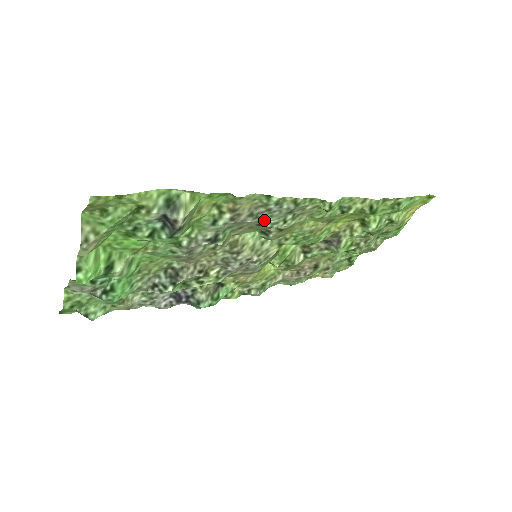
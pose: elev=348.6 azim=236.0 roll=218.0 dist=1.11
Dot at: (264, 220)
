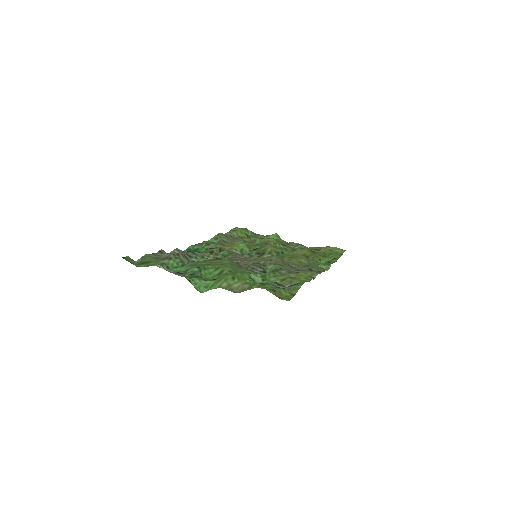
Dot at: (297, 269)
